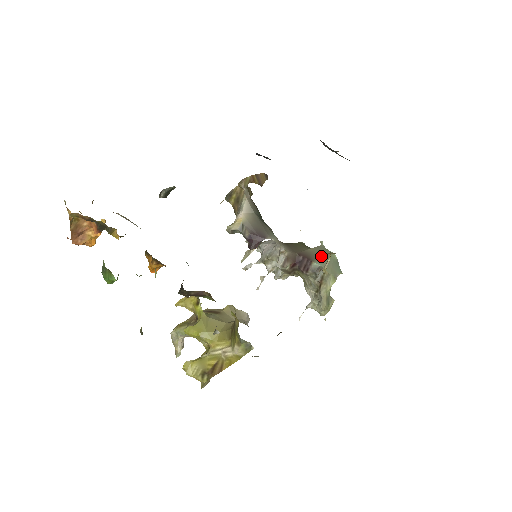
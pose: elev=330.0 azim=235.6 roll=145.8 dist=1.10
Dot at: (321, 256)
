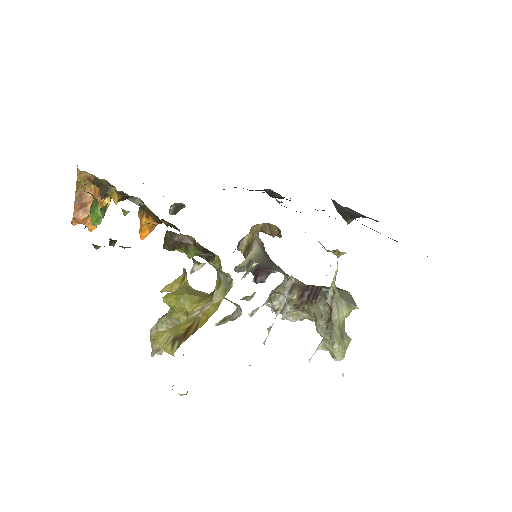
Dot at: occluded
